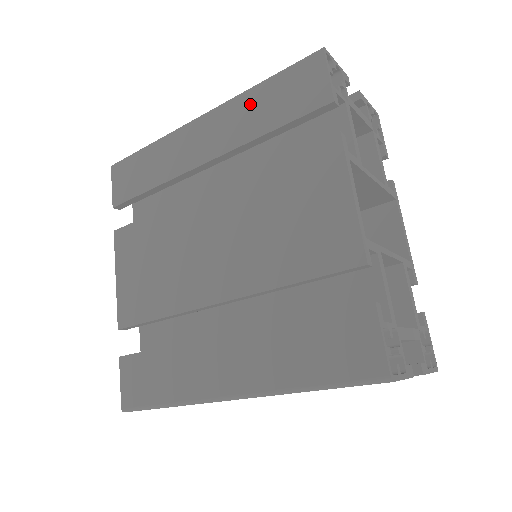
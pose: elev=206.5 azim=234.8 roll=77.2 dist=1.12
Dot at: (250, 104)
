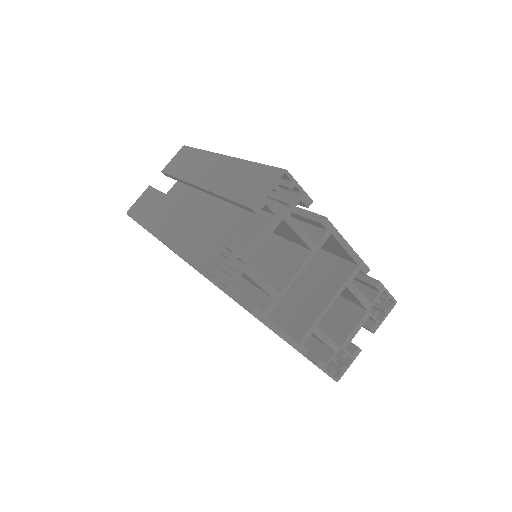
Dot at: occluded
